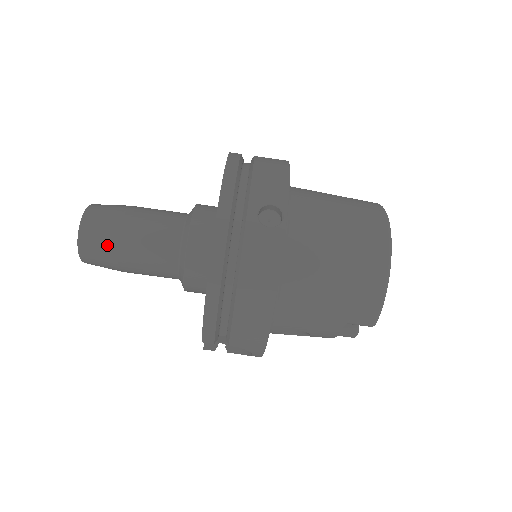
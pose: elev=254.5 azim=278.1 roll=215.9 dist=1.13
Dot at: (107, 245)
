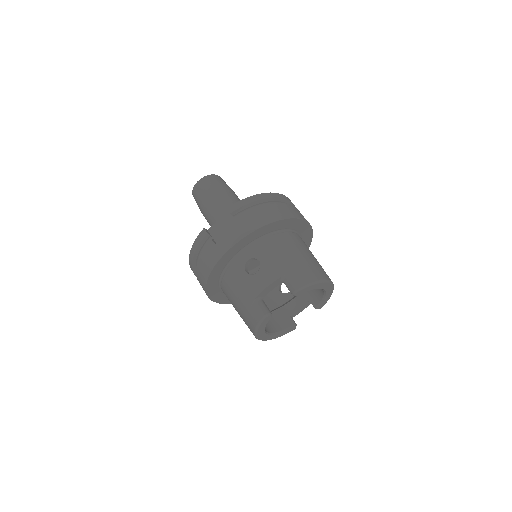
Dot at: (221, 183)
